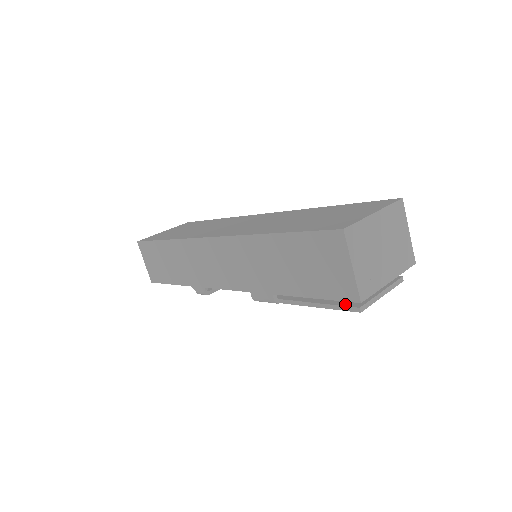
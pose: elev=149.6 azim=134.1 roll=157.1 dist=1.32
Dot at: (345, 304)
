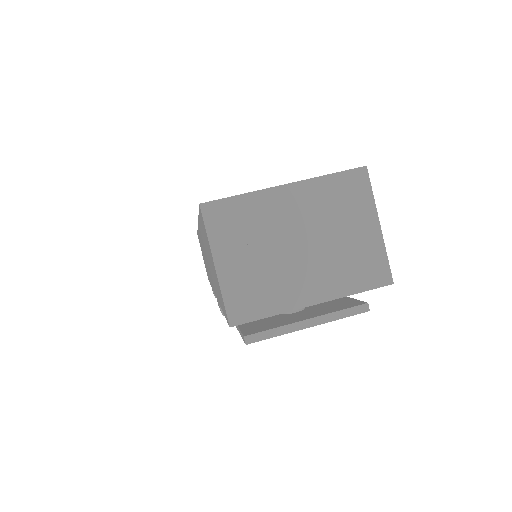
Dot at: (245, 328)
